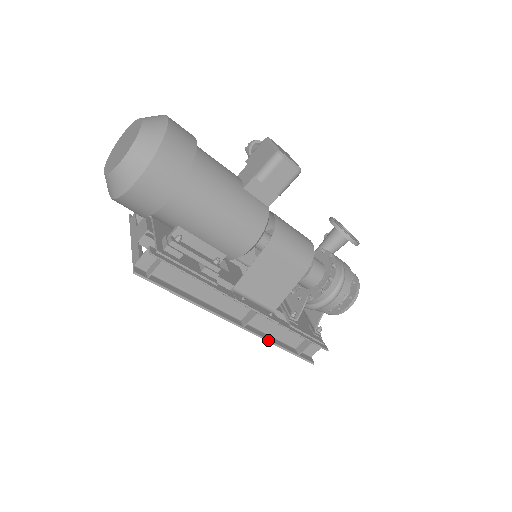
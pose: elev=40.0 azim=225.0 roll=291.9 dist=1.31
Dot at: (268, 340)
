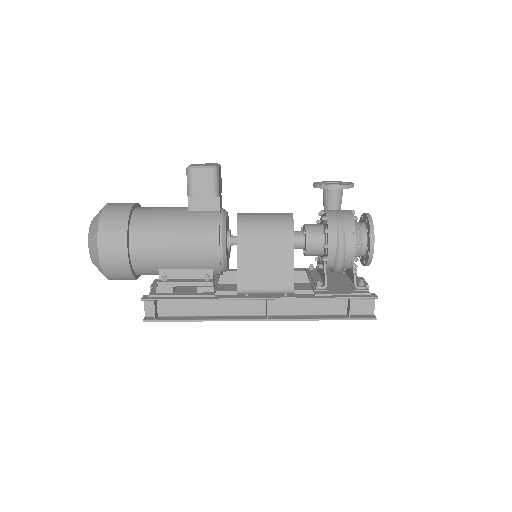
Dot at: (302, 319)
